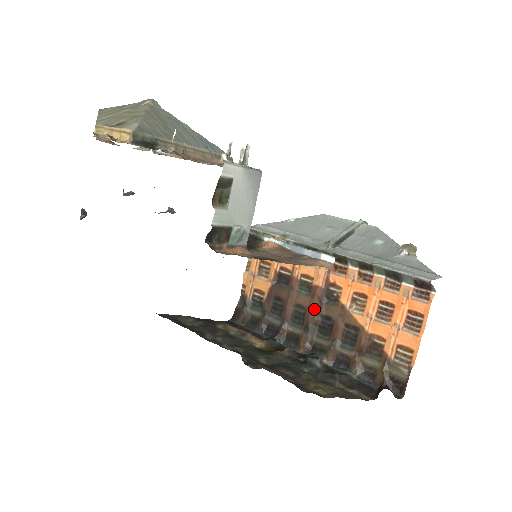
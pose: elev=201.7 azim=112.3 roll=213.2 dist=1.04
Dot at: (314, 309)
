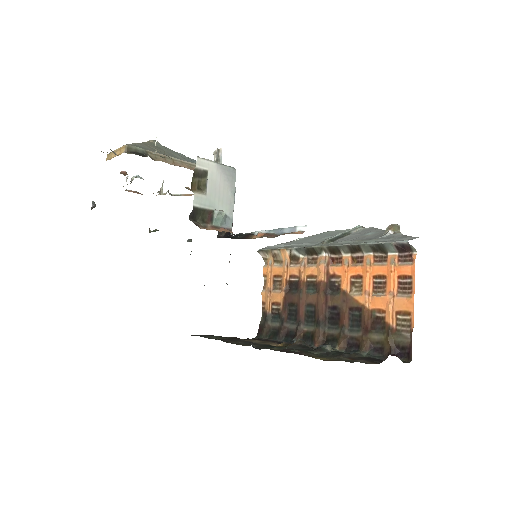
Dot at: (321, 303)
